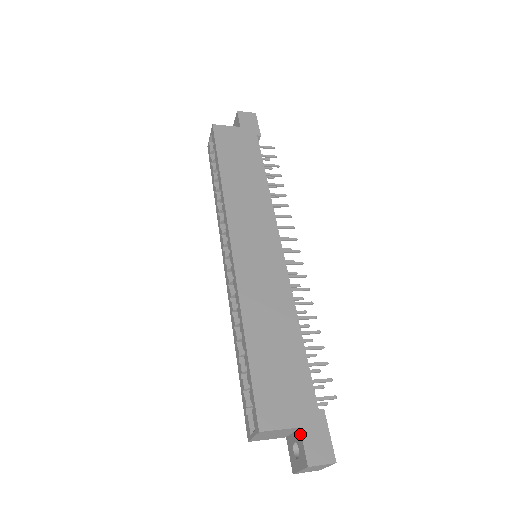
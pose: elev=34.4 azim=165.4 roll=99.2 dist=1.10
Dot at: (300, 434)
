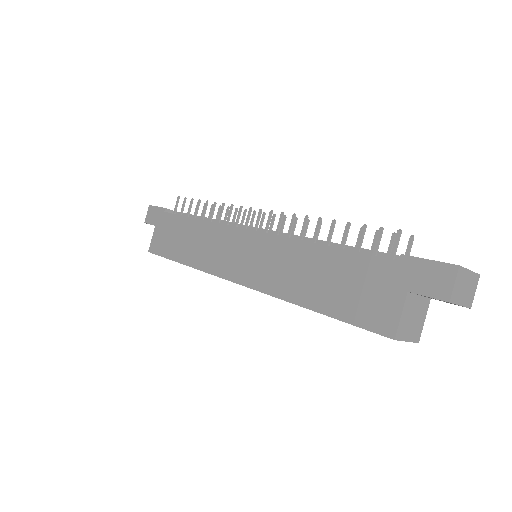
Dot at: occluded
